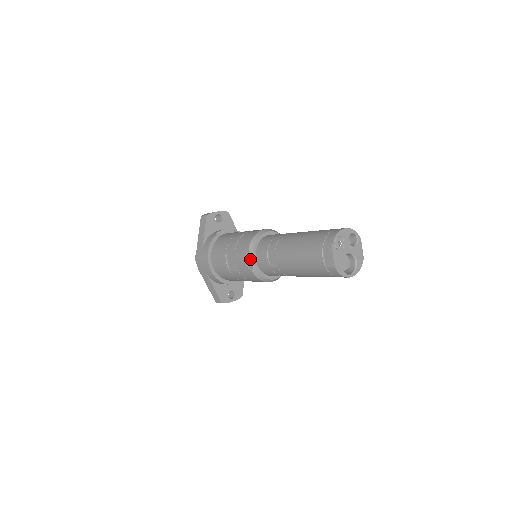
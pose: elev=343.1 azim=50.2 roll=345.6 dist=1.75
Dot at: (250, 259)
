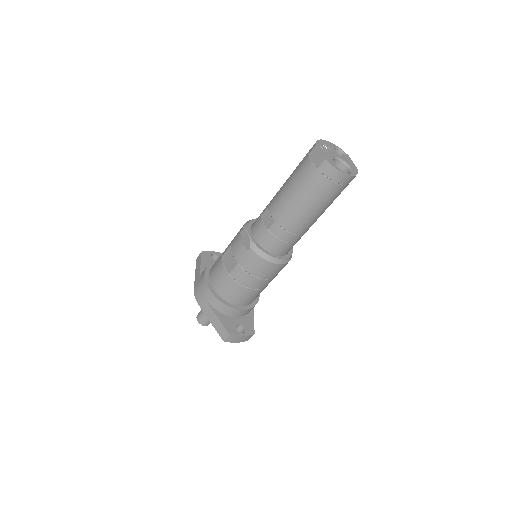
Dot at: (246, 237)
